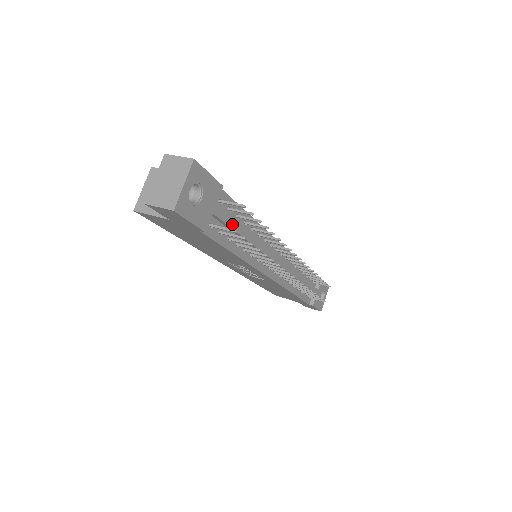
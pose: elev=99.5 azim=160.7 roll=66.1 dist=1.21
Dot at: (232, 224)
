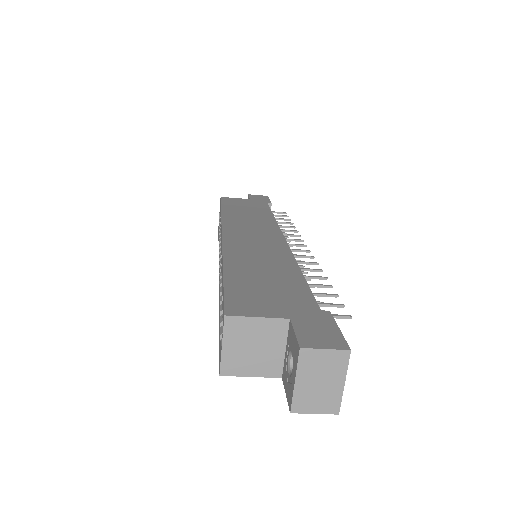
Dot at: occluded
